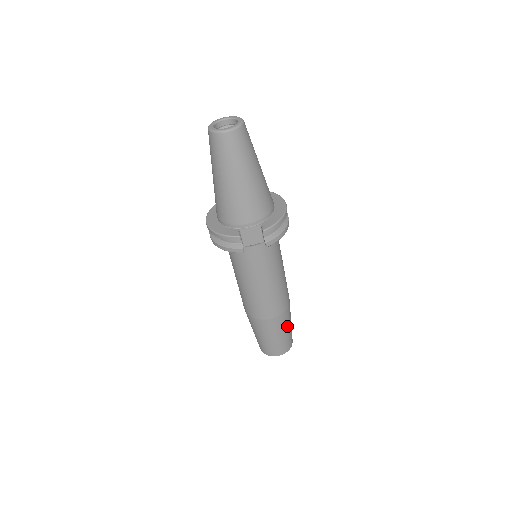
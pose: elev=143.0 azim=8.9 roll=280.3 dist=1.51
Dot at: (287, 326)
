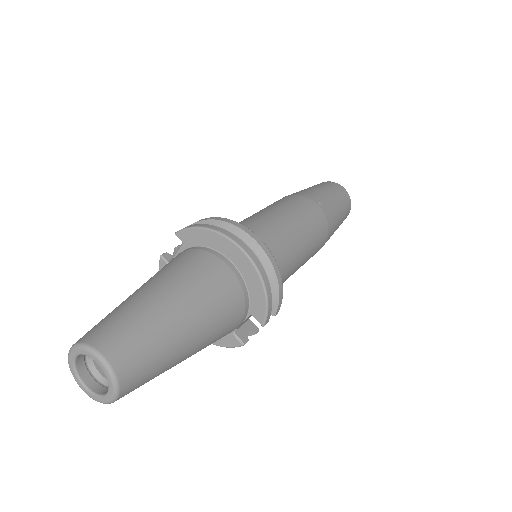
Dot at: (337, 218)
